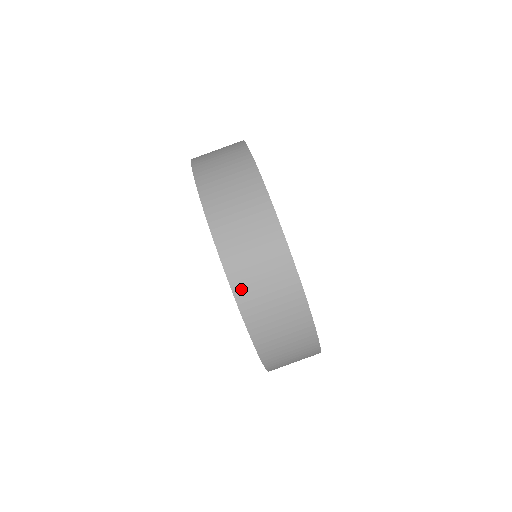
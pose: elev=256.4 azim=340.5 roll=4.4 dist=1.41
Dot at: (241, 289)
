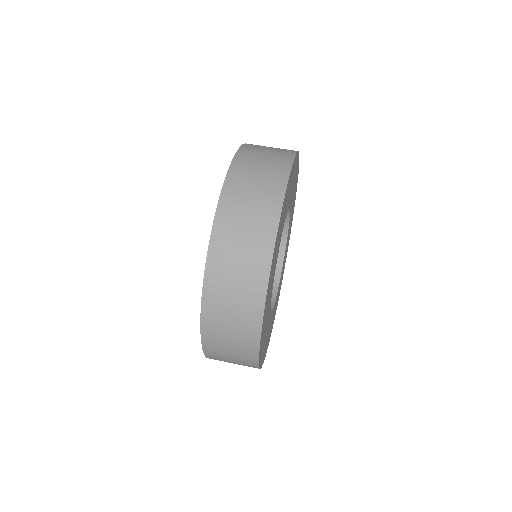
Dot at: (211, 293)
